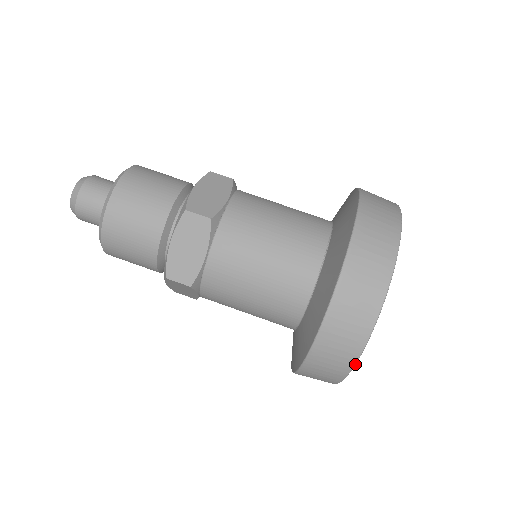
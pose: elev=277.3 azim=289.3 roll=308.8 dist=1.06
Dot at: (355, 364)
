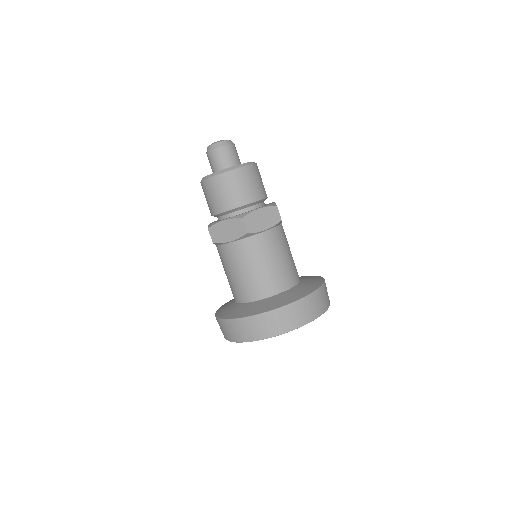
Dot at: occluded
